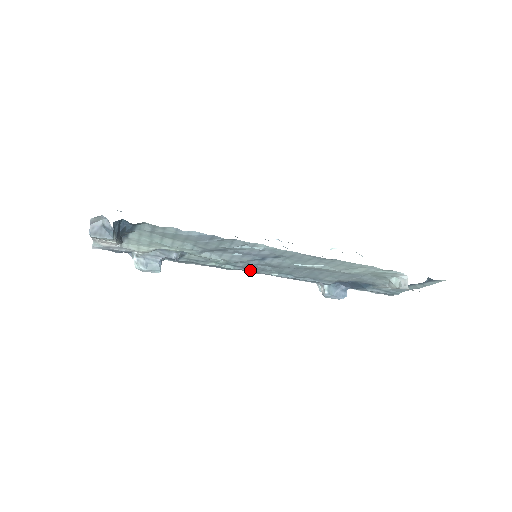
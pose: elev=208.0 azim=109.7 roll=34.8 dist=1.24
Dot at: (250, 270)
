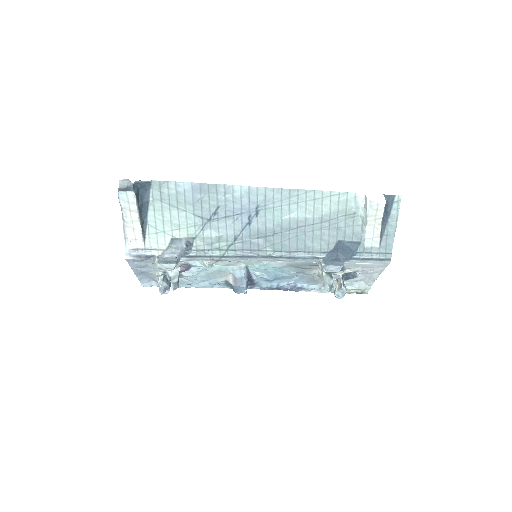
Dot at: (249, 254)
